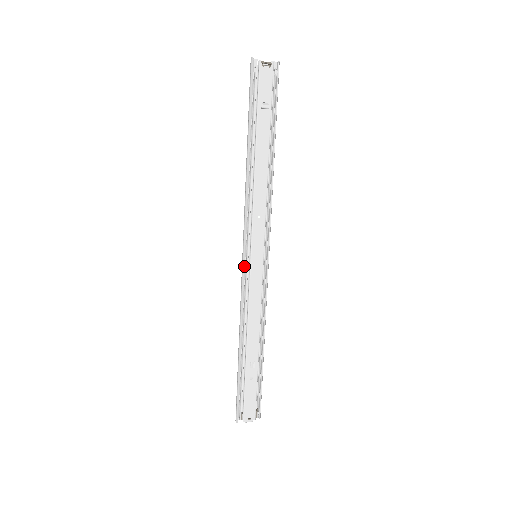
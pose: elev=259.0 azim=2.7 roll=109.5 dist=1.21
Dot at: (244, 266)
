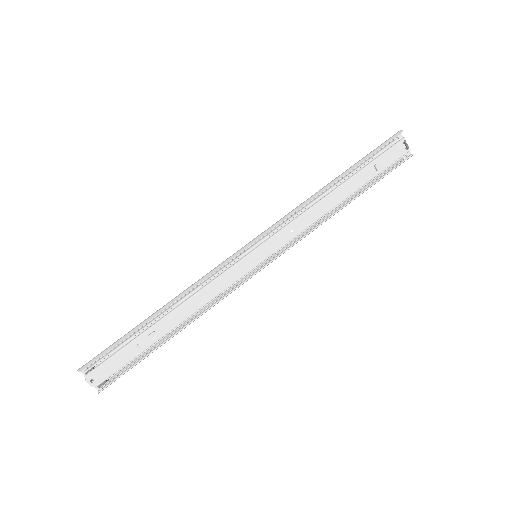
Dot at: (241, 251)
